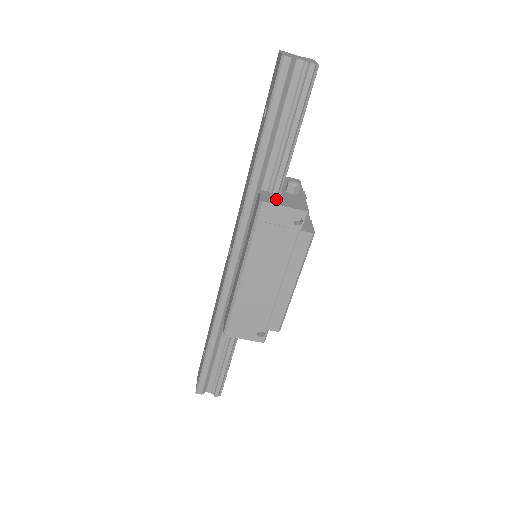
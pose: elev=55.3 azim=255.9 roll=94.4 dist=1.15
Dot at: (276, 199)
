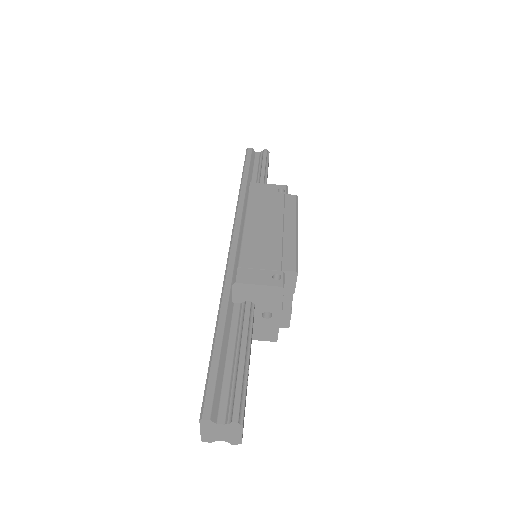
Dot at: occluded
